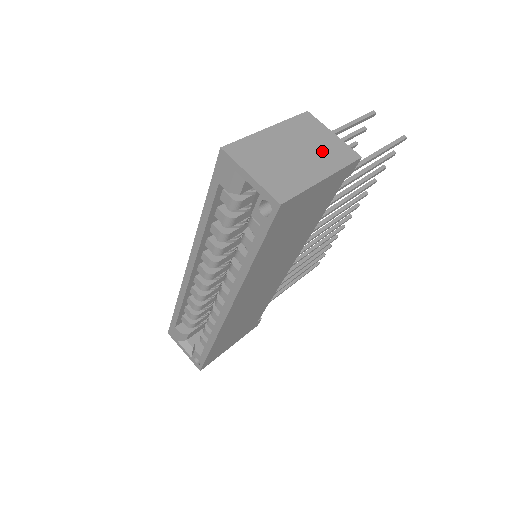
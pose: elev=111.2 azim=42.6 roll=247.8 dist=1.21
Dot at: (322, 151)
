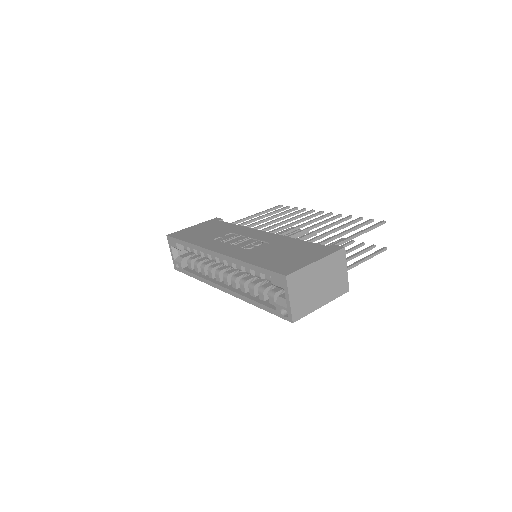
Dot at: (333, 284)
